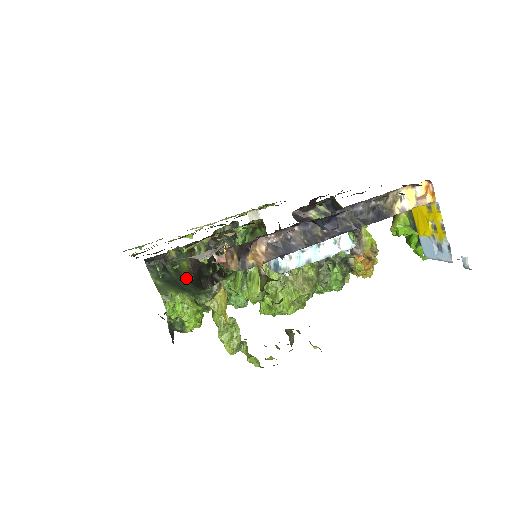
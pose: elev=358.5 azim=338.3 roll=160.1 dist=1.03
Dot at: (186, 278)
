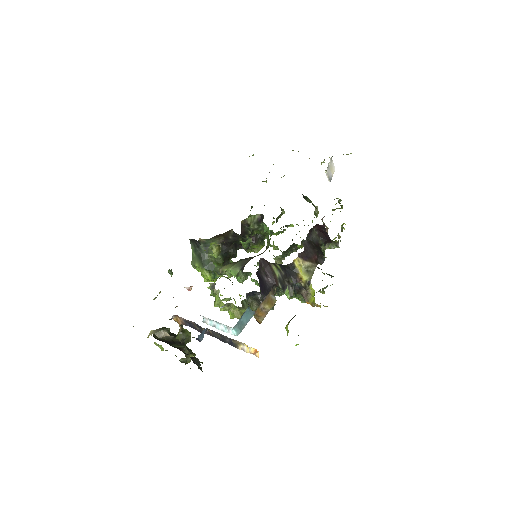
Dot at: occluded
